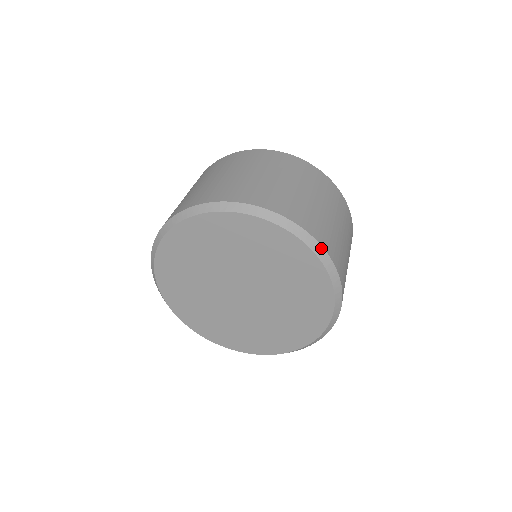
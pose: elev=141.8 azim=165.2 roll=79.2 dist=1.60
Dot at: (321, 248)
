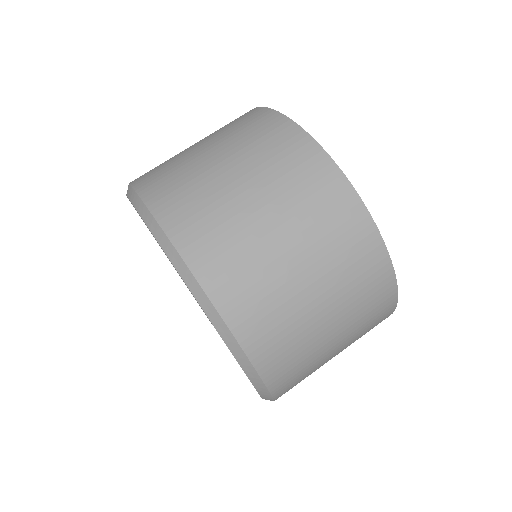
Dot at: (253, 369)
